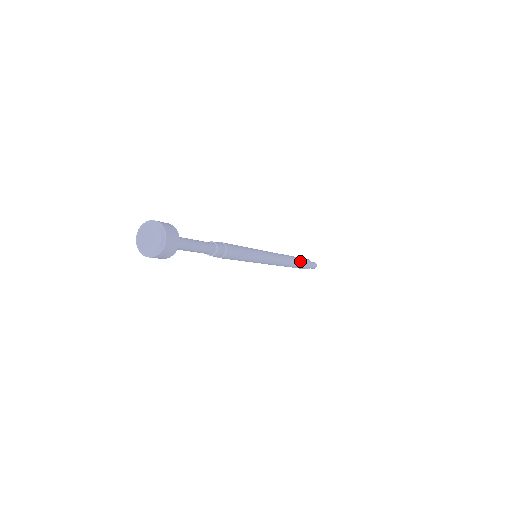
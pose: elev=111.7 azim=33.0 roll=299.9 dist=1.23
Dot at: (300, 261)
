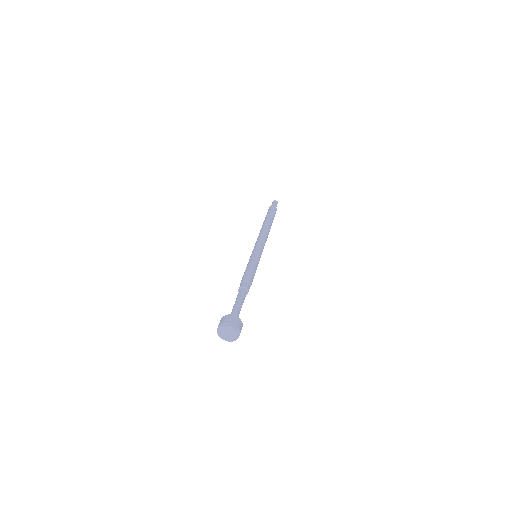
Dot at: (272, 219)
